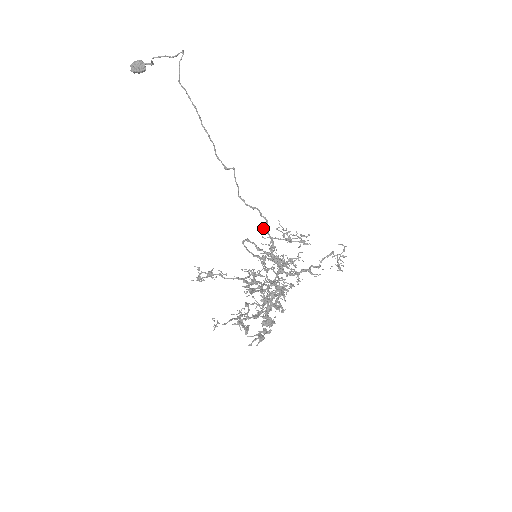
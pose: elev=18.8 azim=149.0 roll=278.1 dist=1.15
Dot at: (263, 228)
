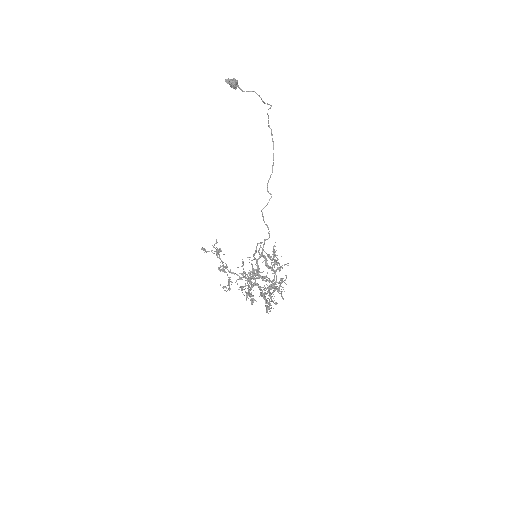
Dot at: occluded
